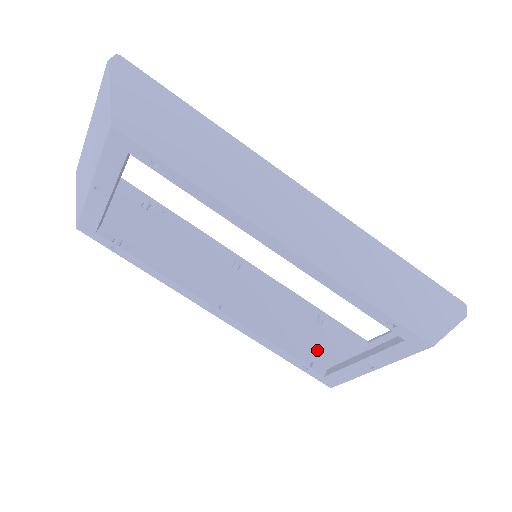
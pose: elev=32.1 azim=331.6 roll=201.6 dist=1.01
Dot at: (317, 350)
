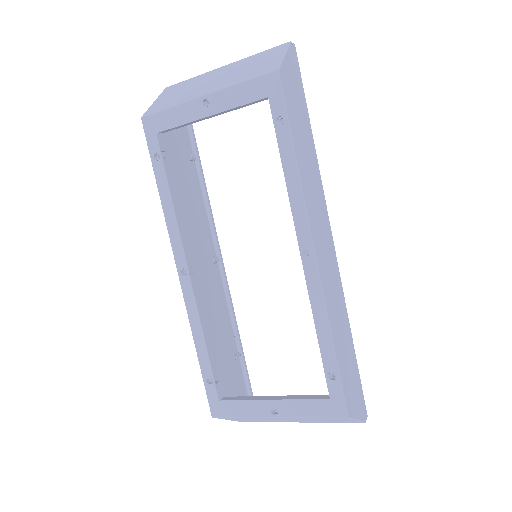
Dot at: (224, 376)
